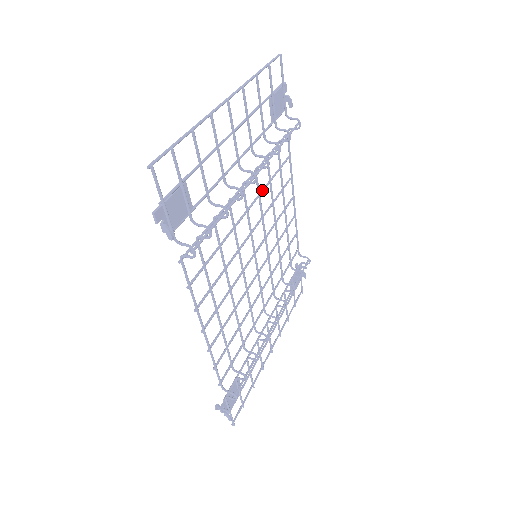
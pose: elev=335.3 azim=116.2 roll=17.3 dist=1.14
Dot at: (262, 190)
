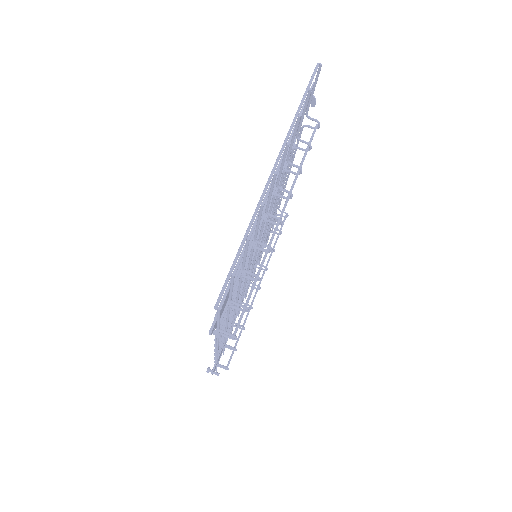
Dot at: occluded
